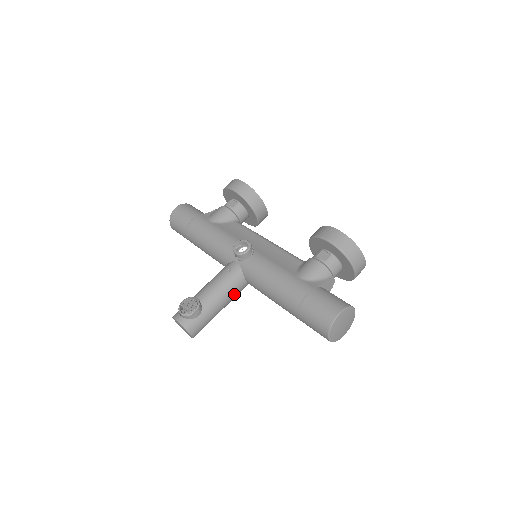
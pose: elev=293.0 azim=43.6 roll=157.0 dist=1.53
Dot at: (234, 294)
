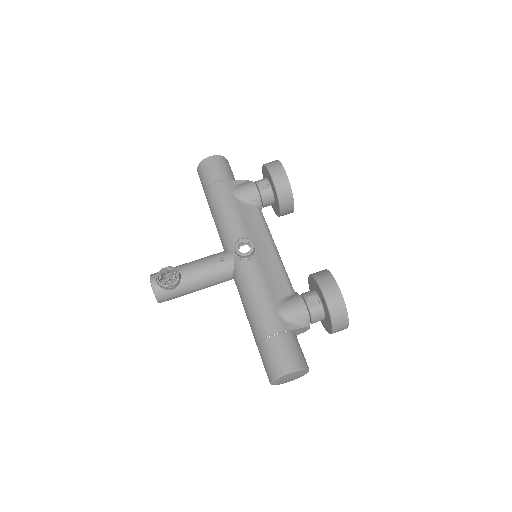
Dot at: (216, 283)
